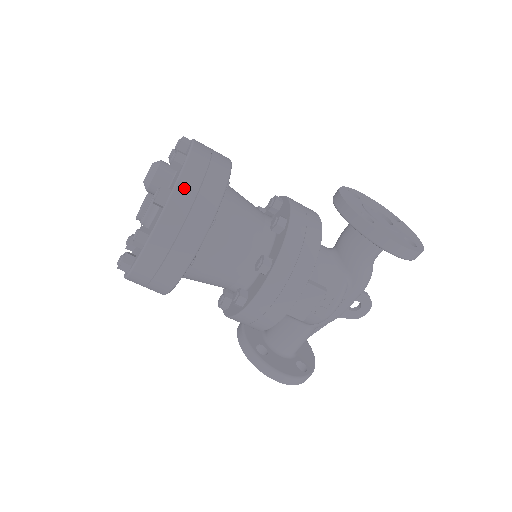
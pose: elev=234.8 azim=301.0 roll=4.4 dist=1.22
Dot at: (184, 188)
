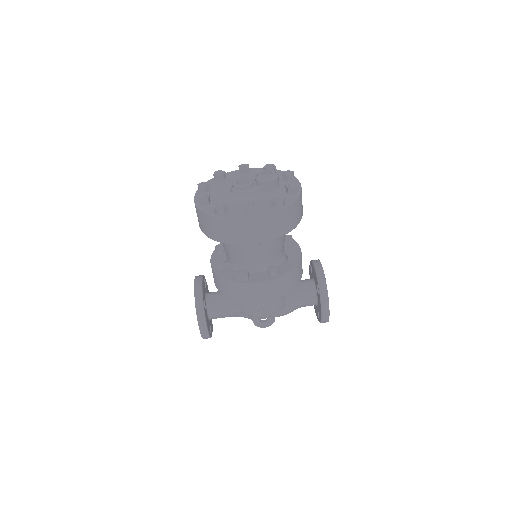
Dot at: (292, 208)
